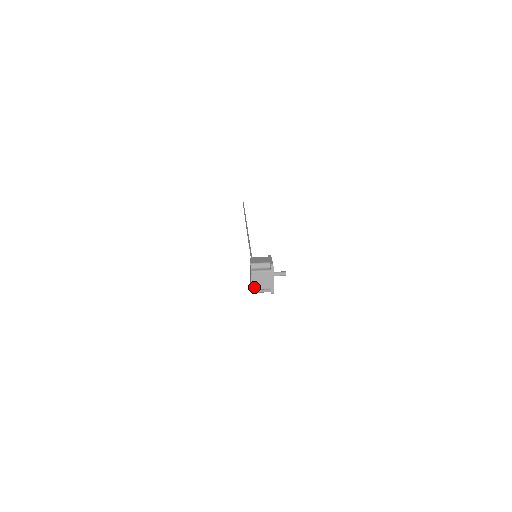
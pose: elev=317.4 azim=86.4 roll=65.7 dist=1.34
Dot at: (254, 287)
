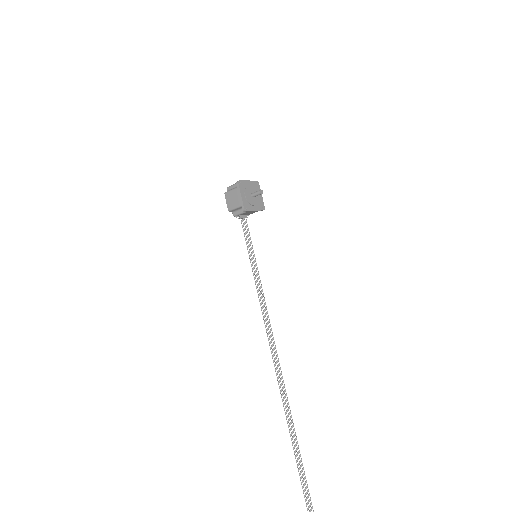
Dot at: (231, 186)
